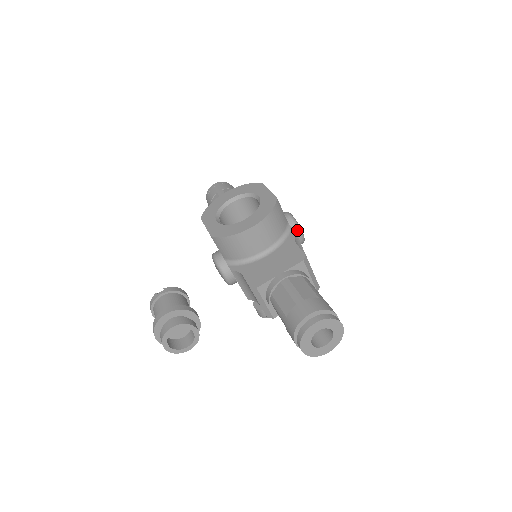
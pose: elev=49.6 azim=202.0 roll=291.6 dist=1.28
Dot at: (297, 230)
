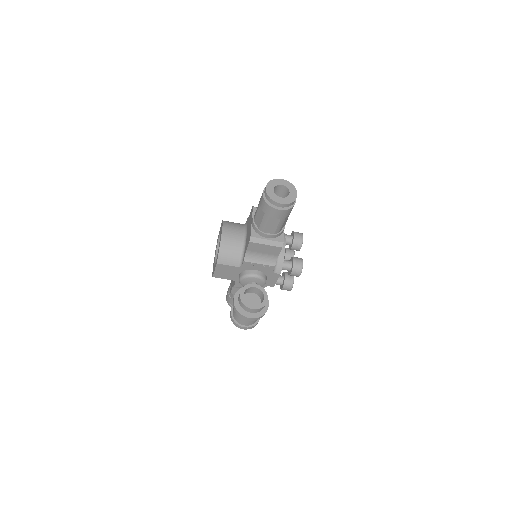
Dot at: occluded
